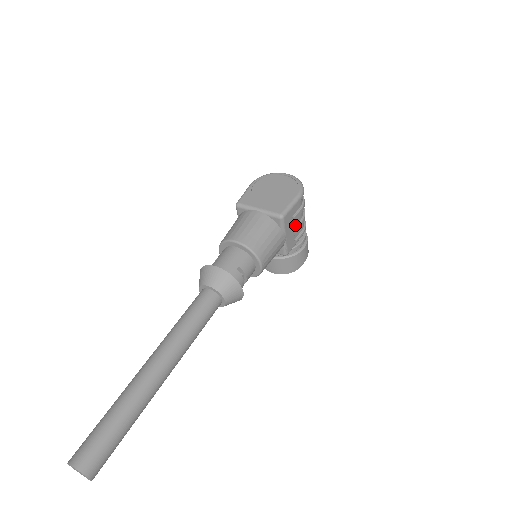
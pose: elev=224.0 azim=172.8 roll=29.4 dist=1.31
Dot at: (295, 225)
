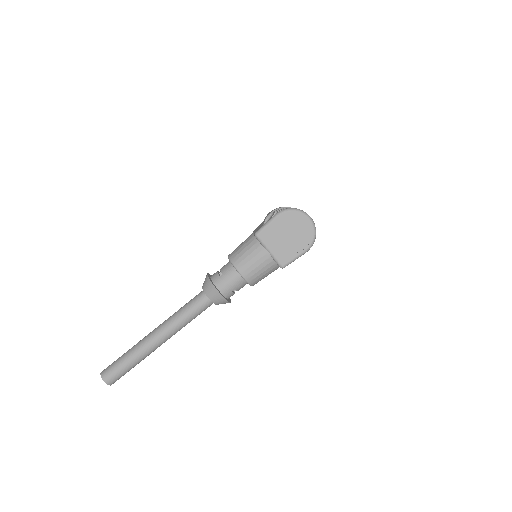
Dot at: occluded
